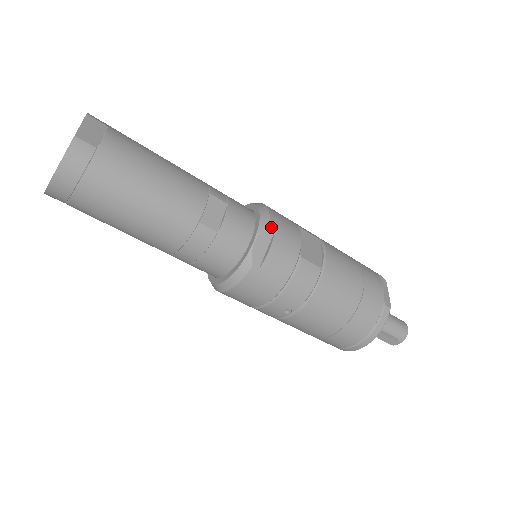
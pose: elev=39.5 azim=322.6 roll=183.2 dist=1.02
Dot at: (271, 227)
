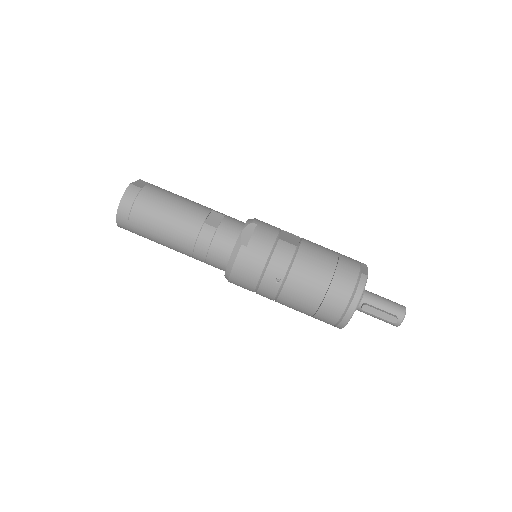
Dot at: (254, 223)
